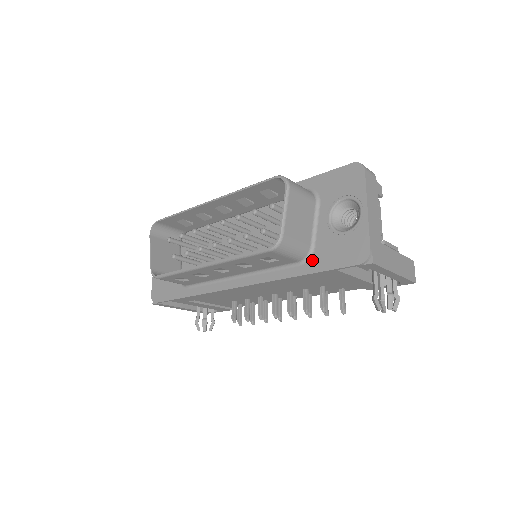
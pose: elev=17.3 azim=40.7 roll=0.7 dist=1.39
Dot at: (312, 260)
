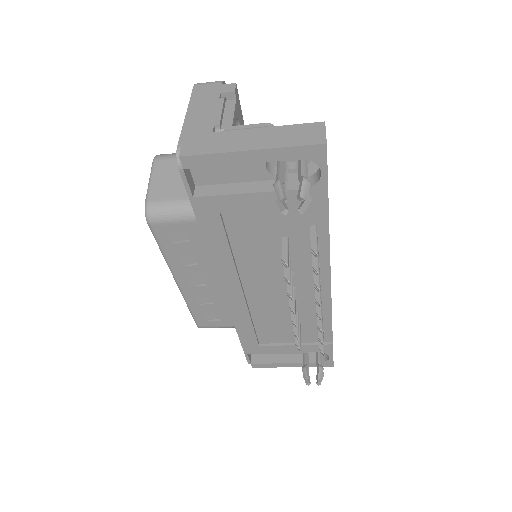
Dot at: occluded
